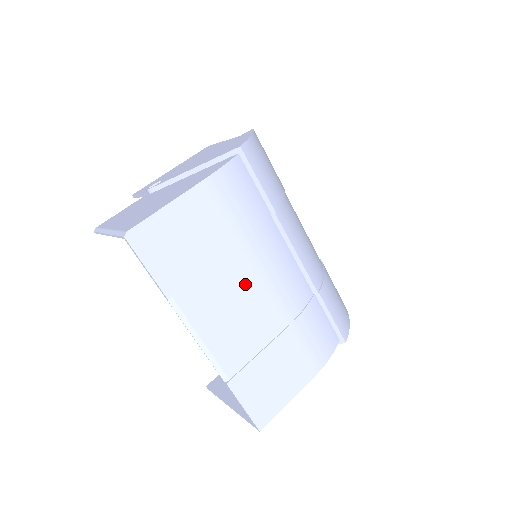
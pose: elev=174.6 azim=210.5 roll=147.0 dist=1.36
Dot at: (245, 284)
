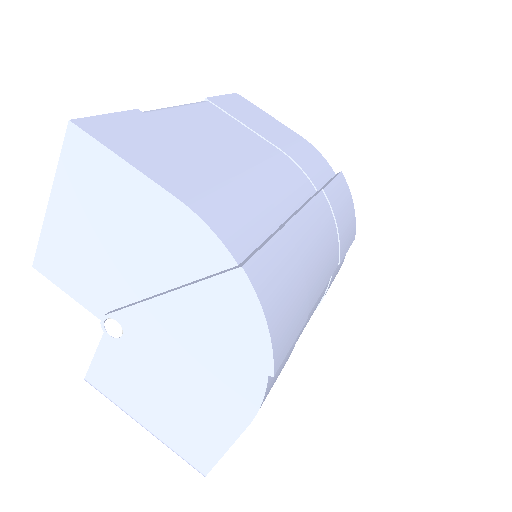
Dot at: (248, 146)
